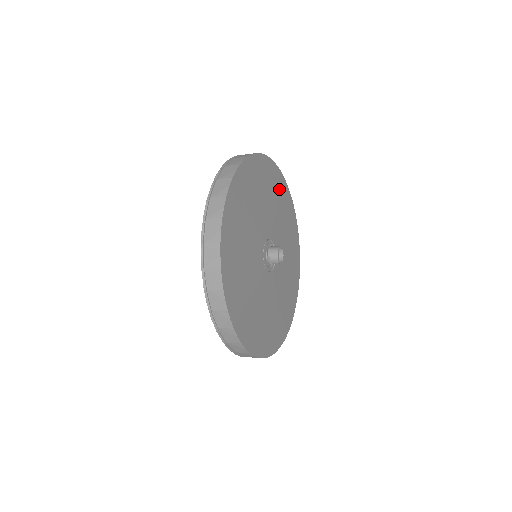
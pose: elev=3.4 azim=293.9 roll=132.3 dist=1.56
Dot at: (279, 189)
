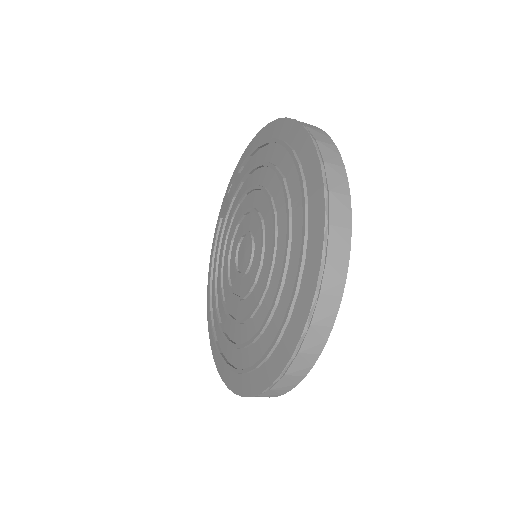
Dot at: occluded
